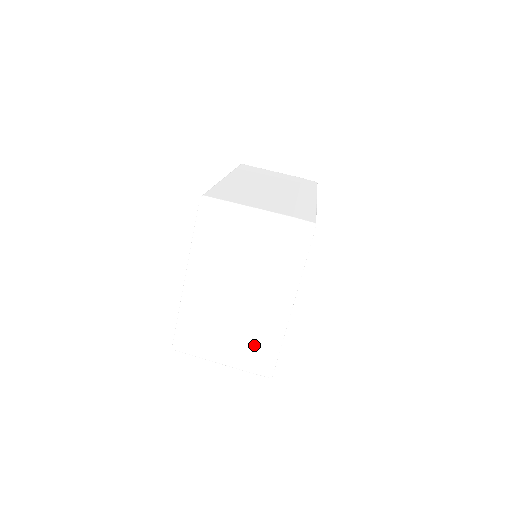
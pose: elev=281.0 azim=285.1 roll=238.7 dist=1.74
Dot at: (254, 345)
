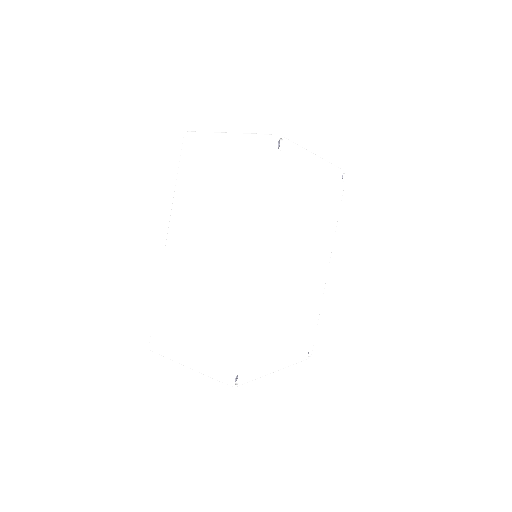
Dot at: occluded
